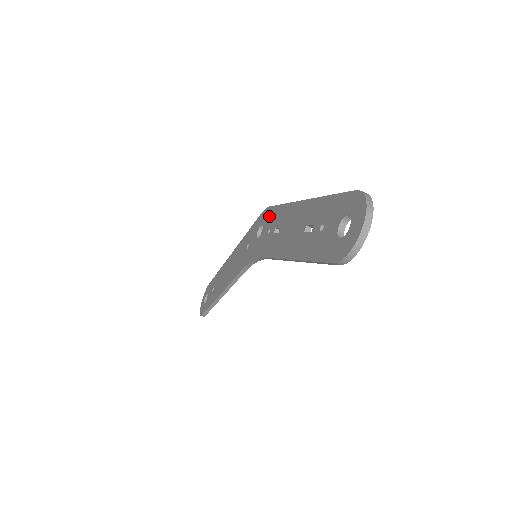
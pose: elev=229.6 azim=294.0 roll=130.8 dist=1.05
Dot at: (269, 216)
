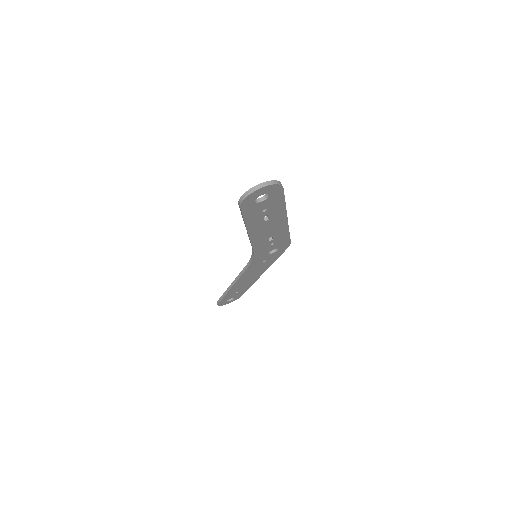
Dot at: occluded
